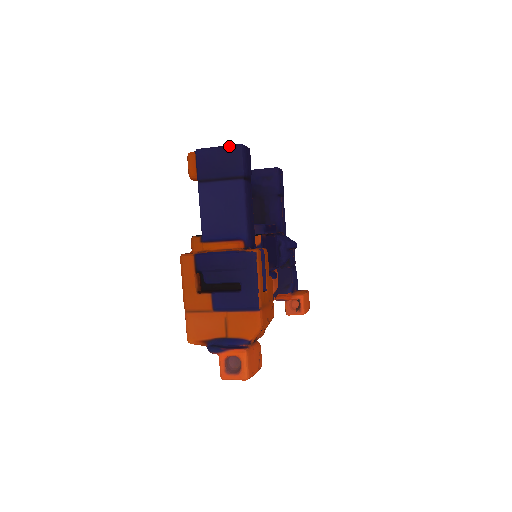
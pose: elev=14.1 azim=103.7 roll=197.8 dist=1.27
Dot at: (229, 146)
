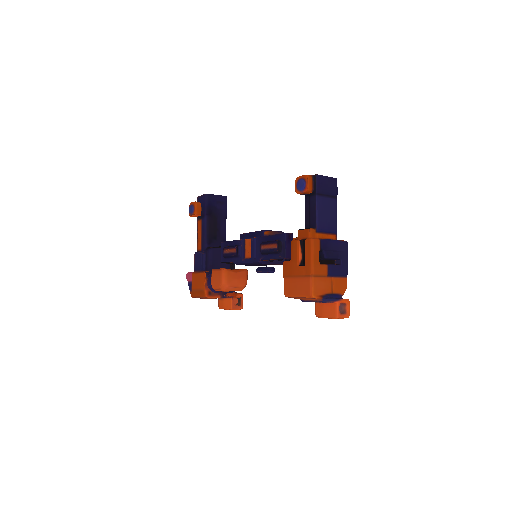
Dot at: (333, 178)
